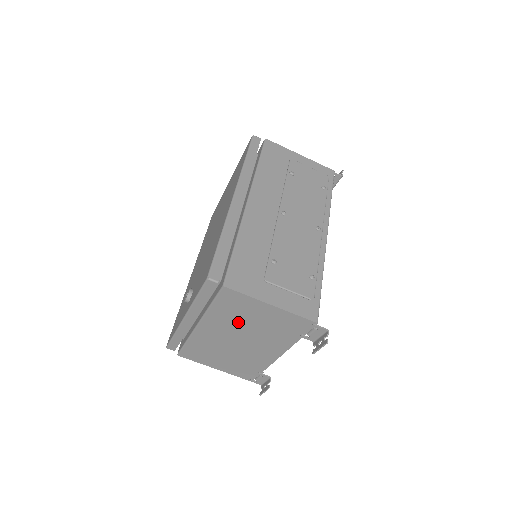
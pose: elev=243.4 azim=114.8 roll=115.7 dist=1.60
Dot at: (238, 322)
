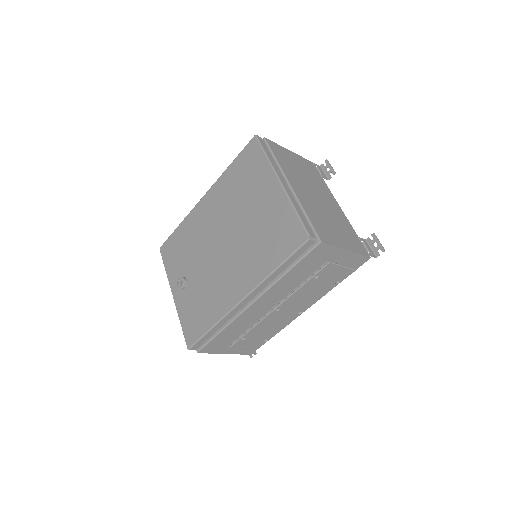
Dot at: occluded
